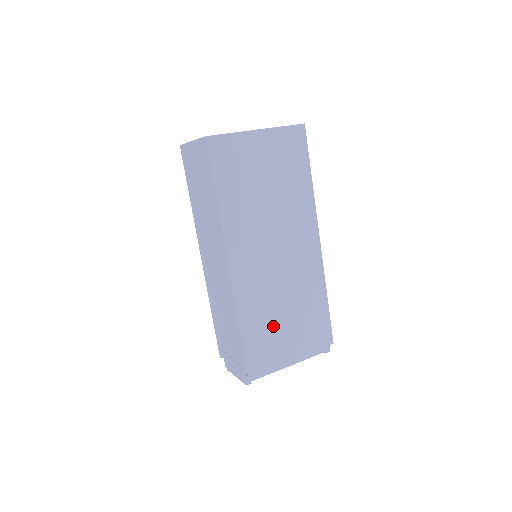
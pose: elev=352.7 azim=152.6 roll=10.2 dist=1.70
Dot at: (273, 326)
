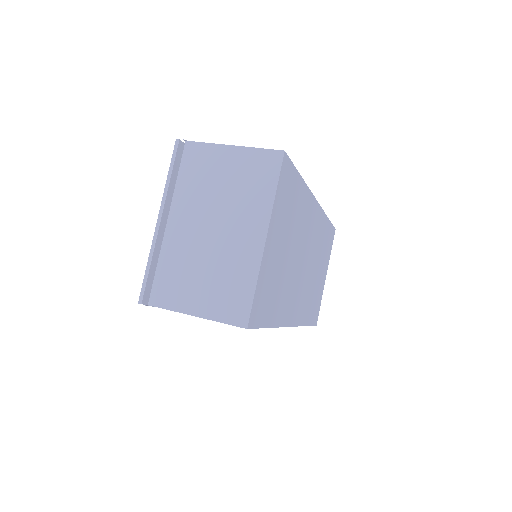
Dot at: (316, 290)
